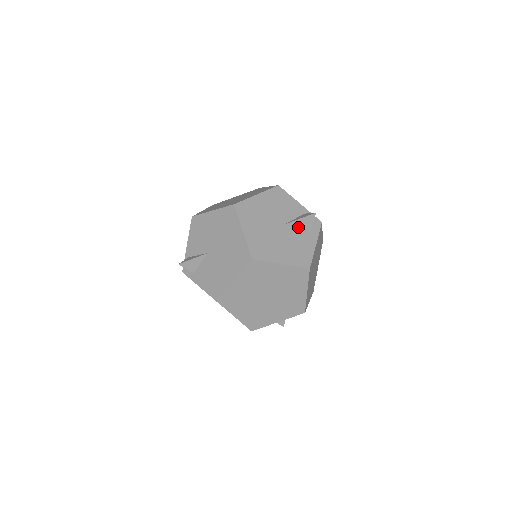
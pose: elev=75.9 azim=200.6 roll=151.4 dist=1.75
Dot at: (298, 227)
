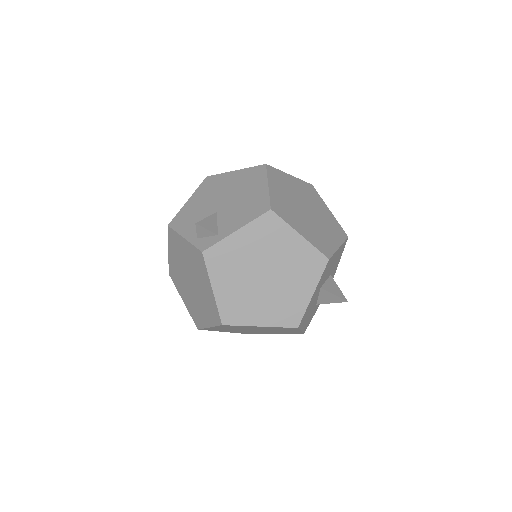
Dot at: occluded
